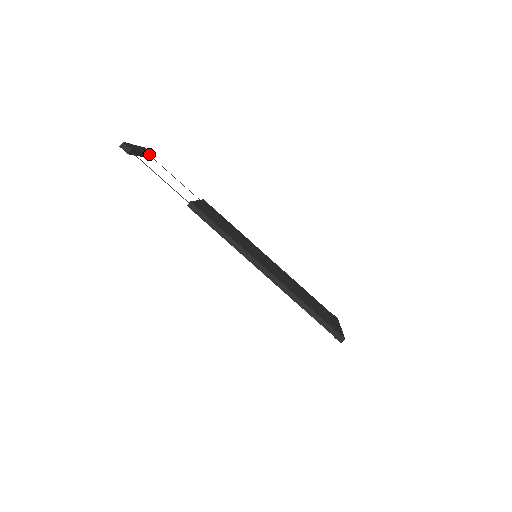
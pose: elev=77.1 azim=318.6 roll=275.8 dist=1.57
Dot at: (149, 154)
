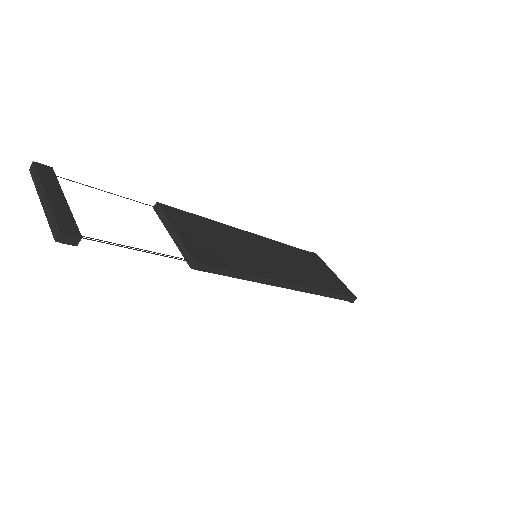
Dot at: (55, 178)
